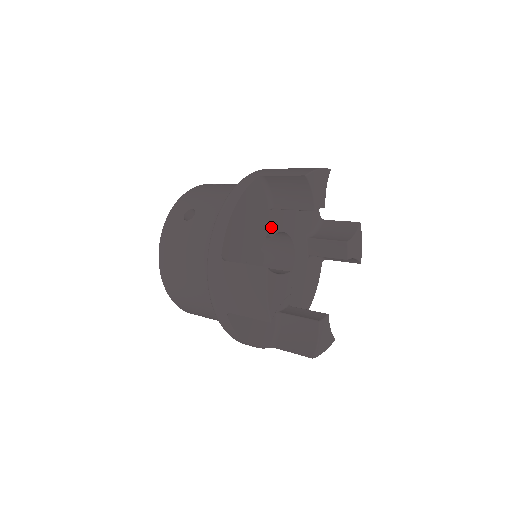
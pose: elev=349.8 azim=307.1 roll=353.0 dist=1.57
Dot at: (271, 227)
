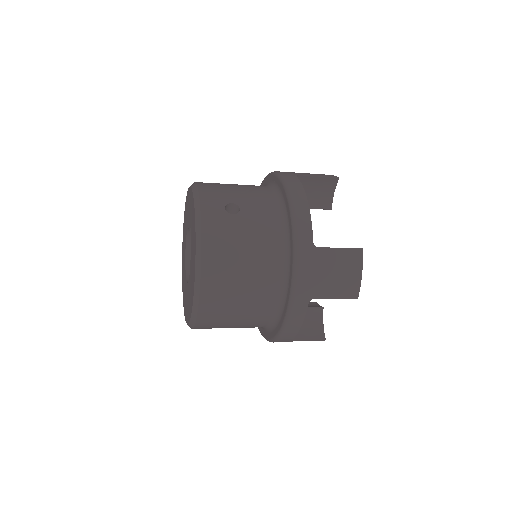
Dot at: occluded
